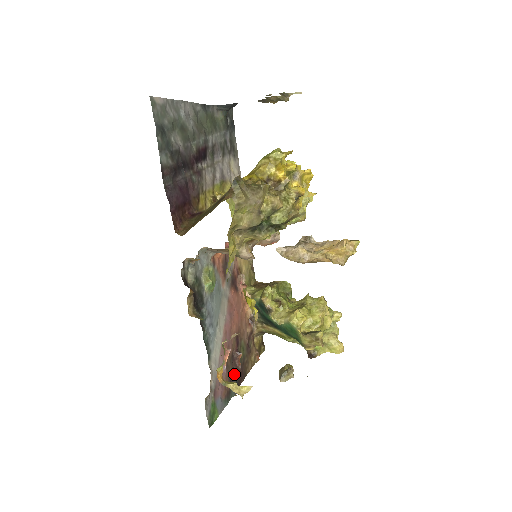
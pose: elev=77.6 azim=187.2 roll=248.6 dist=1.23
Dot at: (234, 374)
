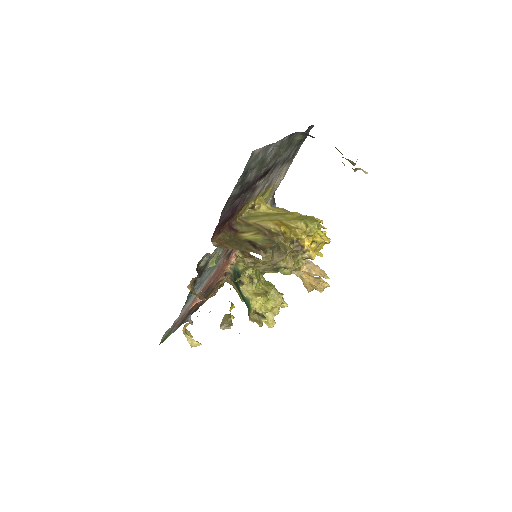
Dot at: (193, 309)
